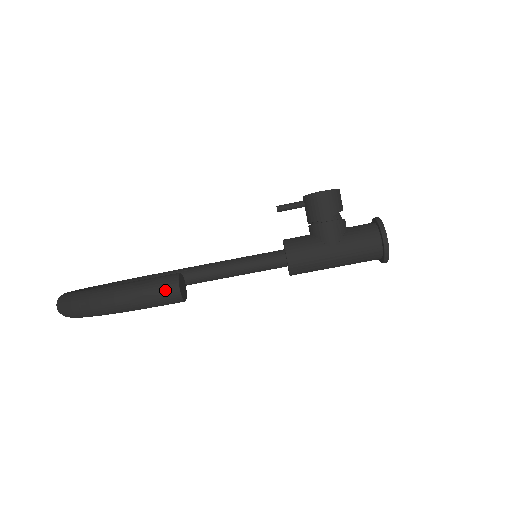
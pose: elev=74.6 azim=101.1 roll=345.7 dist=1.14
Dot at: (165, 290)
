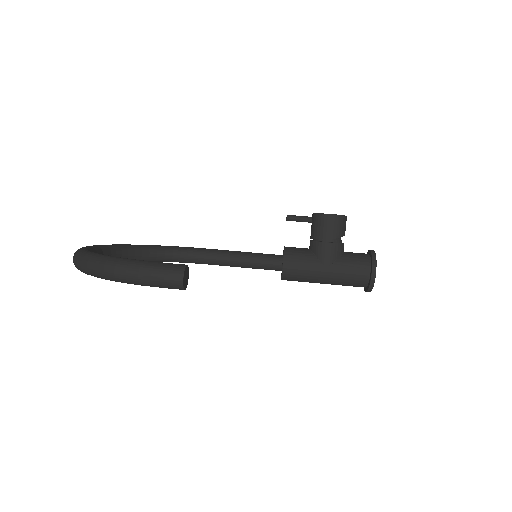
Dot at: (171, 277)
